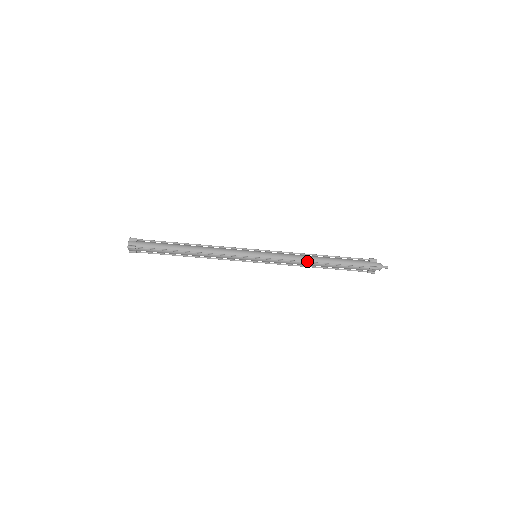
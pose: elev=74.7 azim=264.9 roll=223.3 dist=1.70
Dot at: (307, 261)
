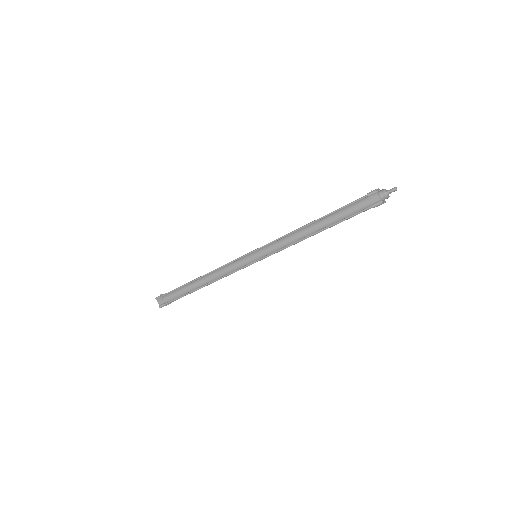
Dot at: (303, 237)
